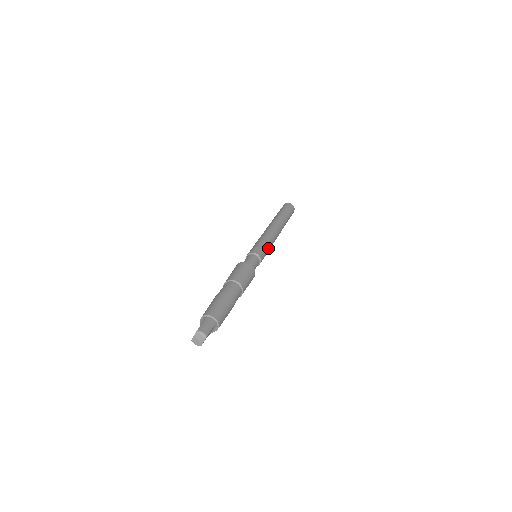
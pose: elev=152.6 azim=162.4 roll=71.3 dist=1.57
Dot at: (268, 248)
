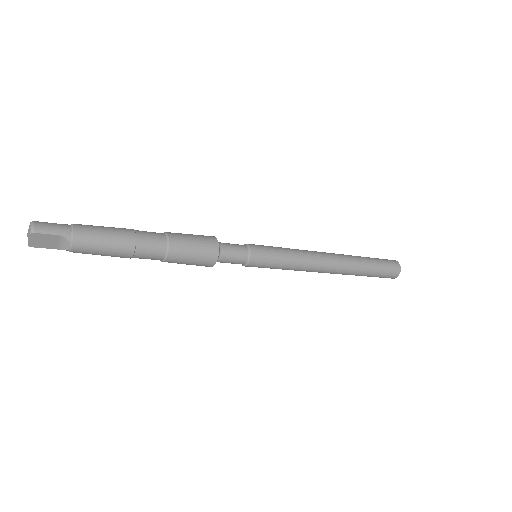
Dot at: (284, 260)
